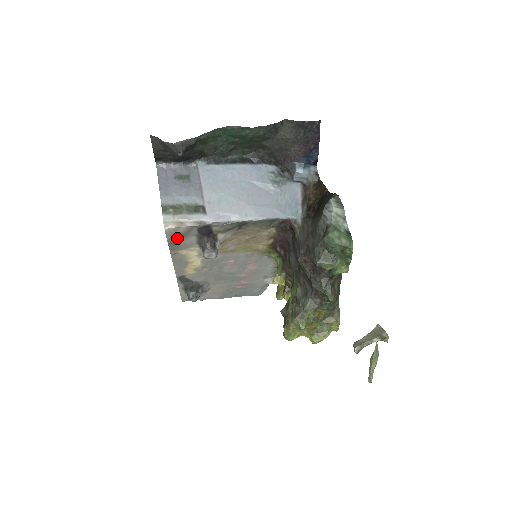
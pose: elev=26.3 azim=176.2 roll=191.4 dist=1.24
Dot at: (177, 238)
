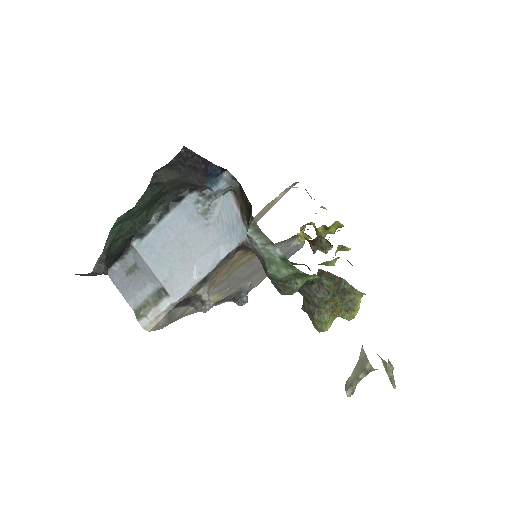
Dot at: (168, 321)
